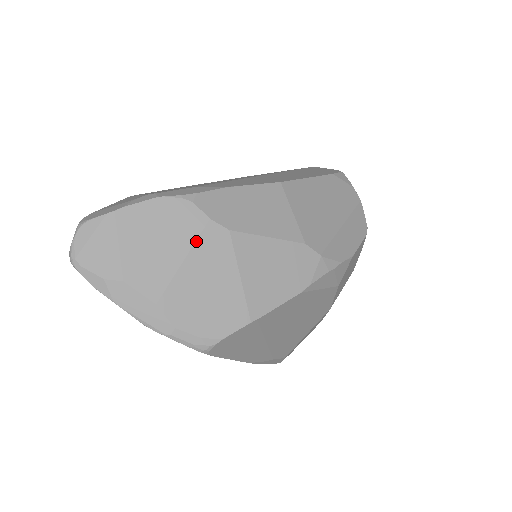
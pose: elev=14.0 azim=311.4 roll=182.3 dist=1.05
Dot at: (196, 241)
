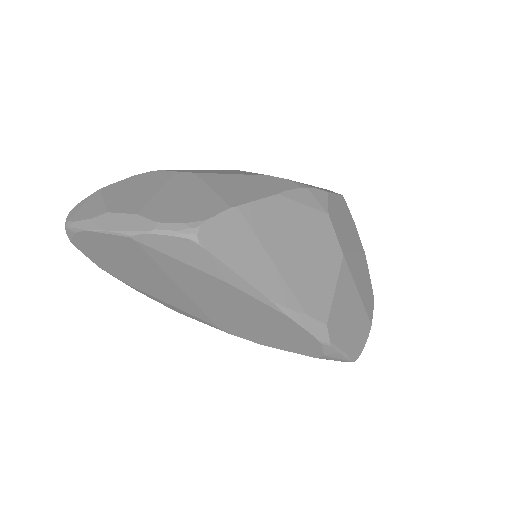
Dot at: (167, 182)
